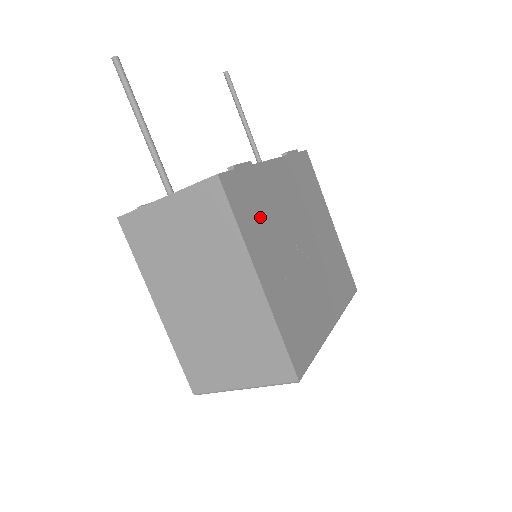
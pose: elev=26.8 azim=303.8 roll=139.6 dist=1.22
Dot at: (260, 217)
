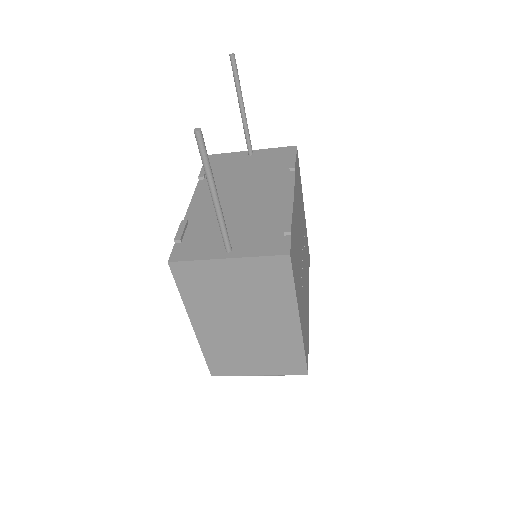
Dot at: (297, 263)
